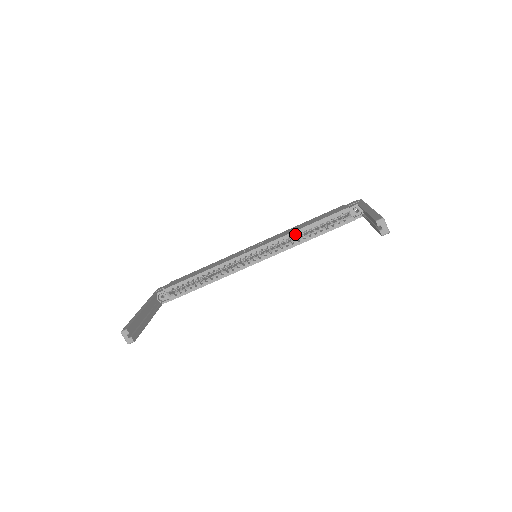
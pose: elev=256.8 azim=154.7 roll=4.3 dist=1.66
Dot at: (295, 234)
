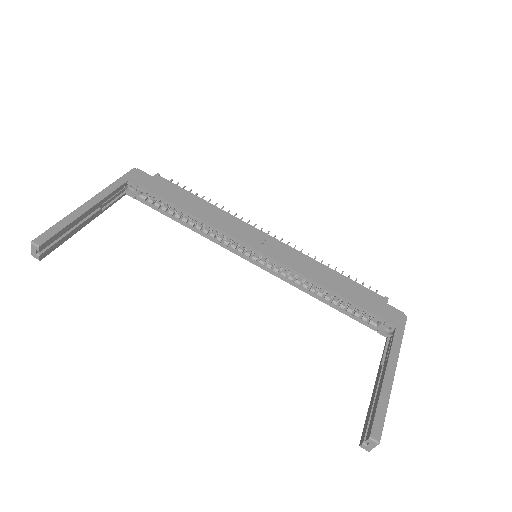
Dot at: occluded
